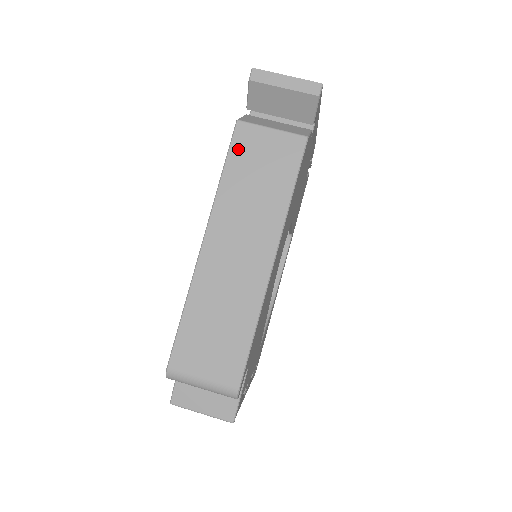
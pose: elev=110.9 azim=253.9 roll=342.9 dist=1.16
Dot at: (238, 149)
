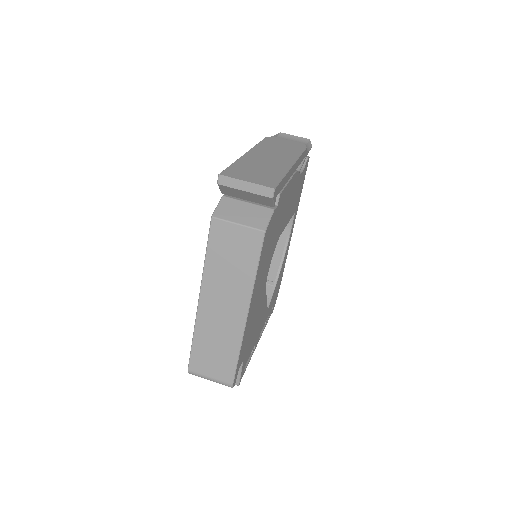
Dot at: (215, 239)
